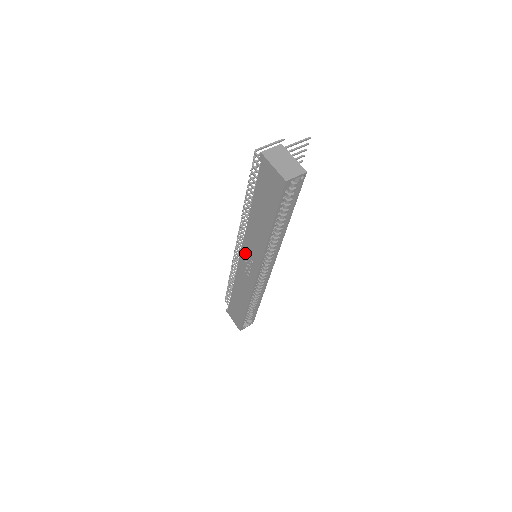
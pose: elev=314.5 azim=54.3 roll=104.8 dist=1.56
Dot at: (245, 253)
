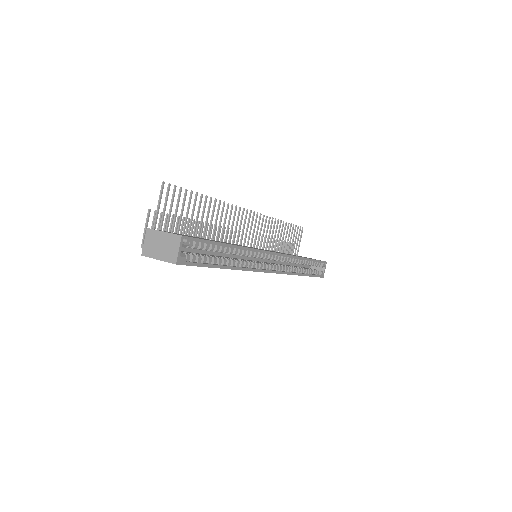
Dot at: occluded
